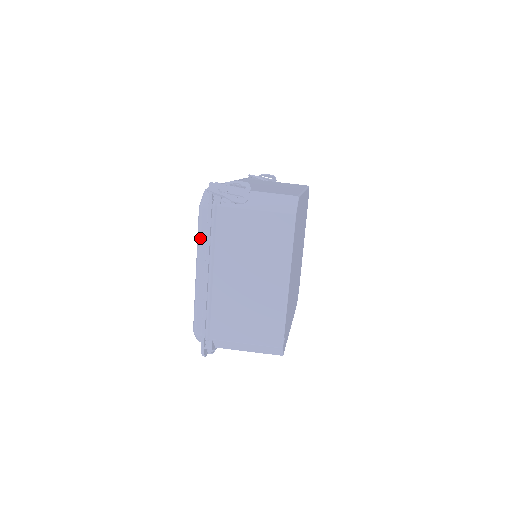
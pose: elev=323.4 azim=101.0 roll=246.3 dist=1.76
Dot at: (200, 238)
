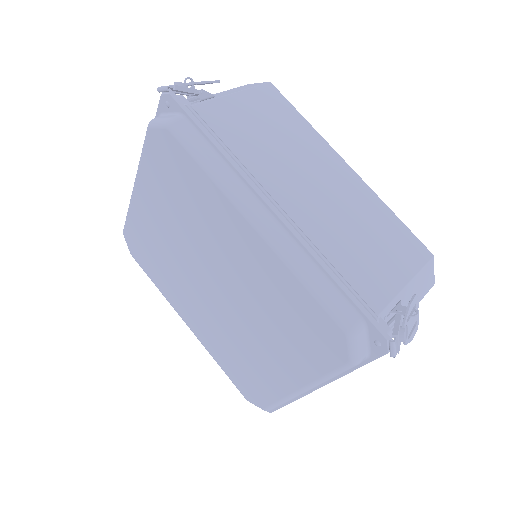
Dot at: occluded
